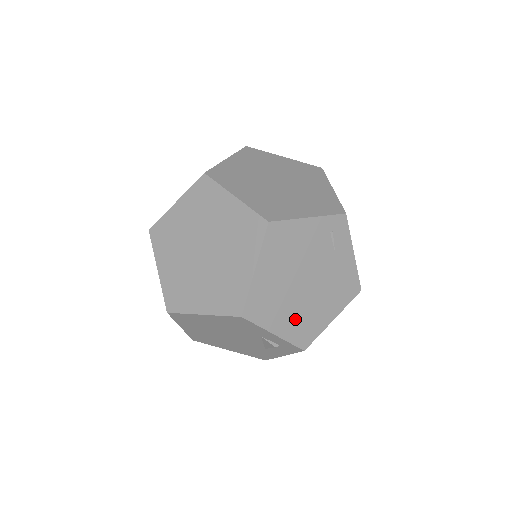
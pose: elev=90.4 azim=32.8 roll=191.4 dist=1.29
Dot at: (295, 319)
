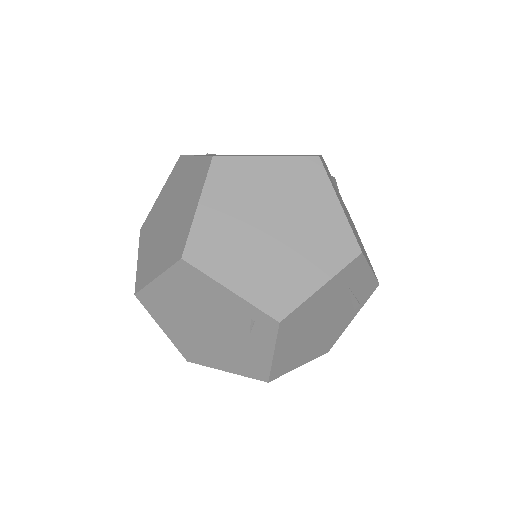
Dot at: (186, 338)
